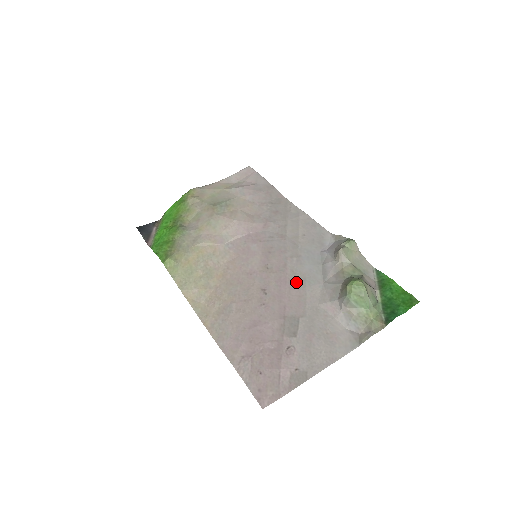
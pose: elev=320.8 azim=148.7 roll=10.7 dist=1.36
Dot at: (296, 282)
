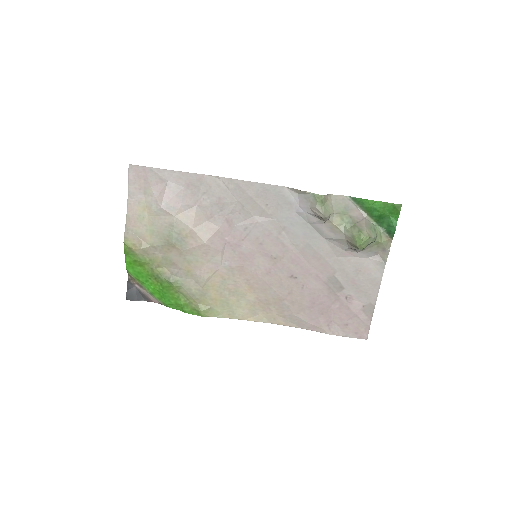
Dot at: (305, 252)
